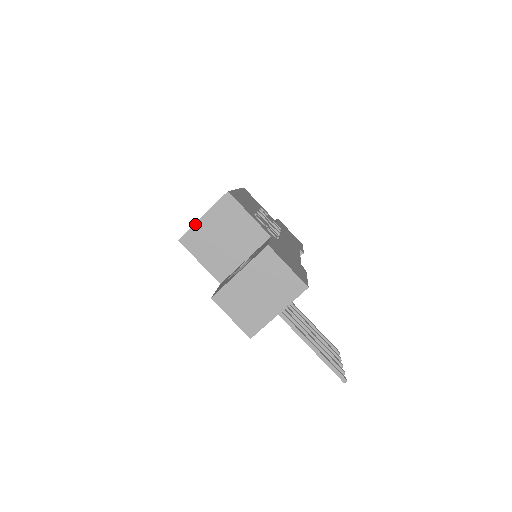
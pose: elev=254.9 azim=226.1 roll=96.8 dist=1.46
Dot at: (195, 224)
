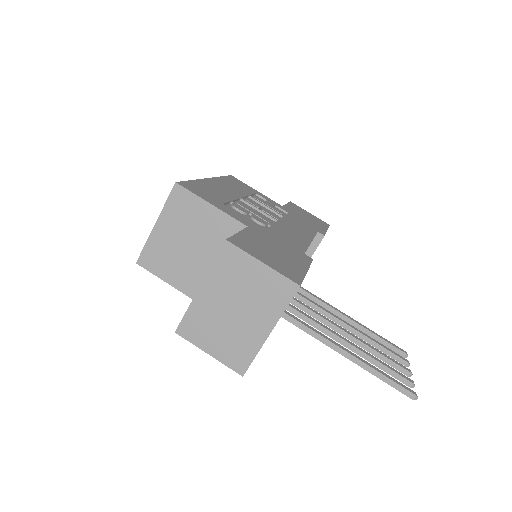
Dot at: (149, 237)
